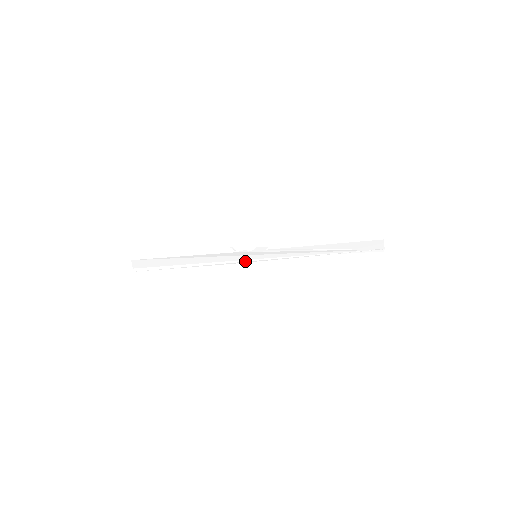
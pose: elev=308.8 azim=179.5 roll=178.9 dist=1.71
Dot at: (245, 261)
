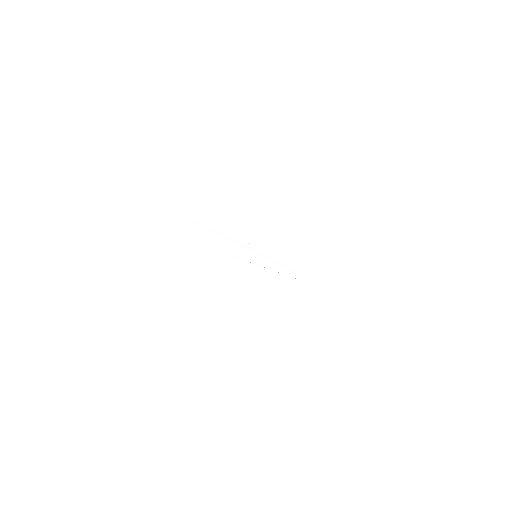
Dot at: (243, 257)
